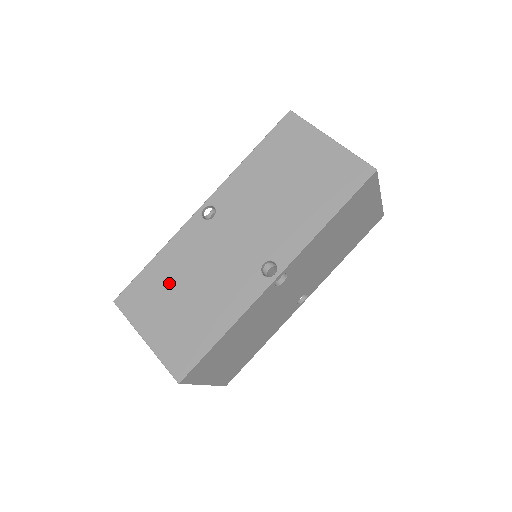
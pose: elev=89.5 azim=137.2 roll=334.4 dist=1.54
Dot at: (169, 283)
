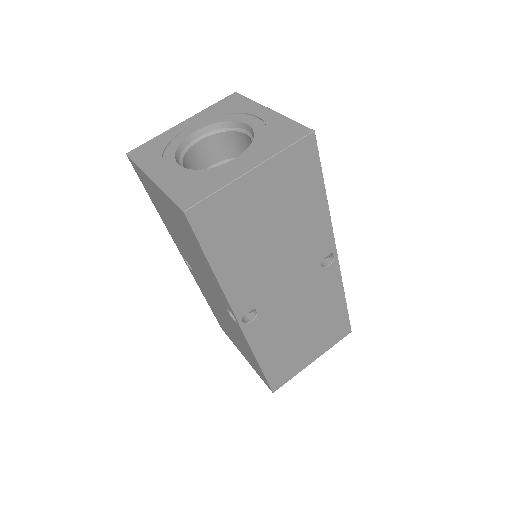
Dot at: (221, 320)
